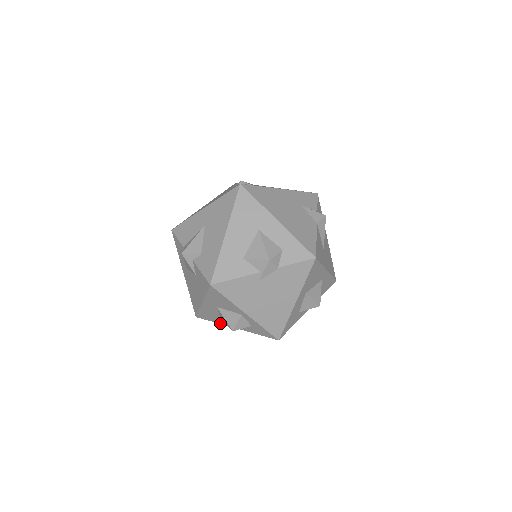
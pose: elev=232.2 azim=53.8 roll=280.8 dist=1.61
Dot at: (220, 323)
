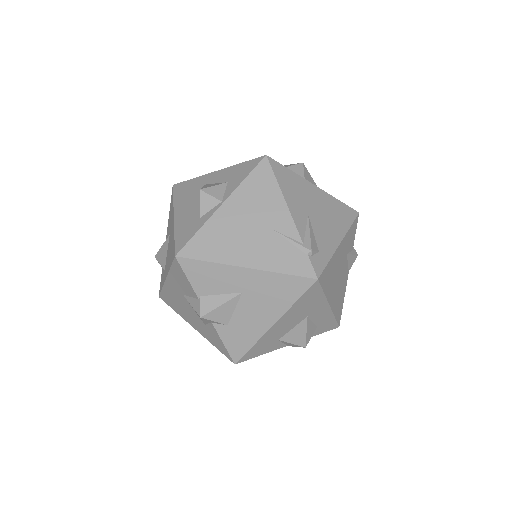
Dot at: occluded
